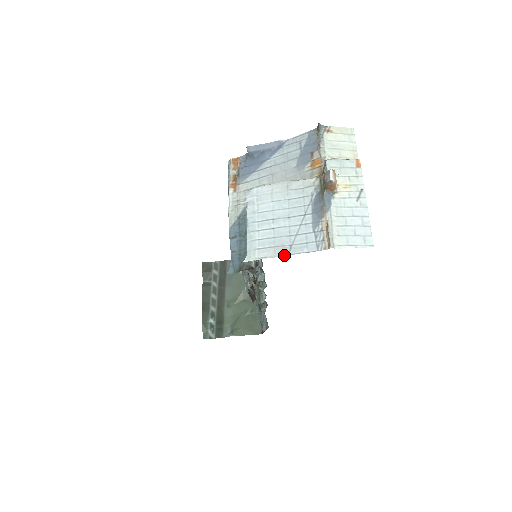
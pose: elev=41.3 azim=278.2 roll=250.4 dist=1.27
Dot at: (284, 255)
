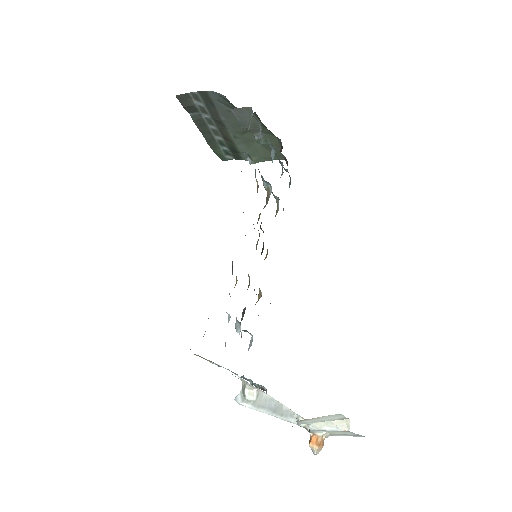
Dot at: occluded
